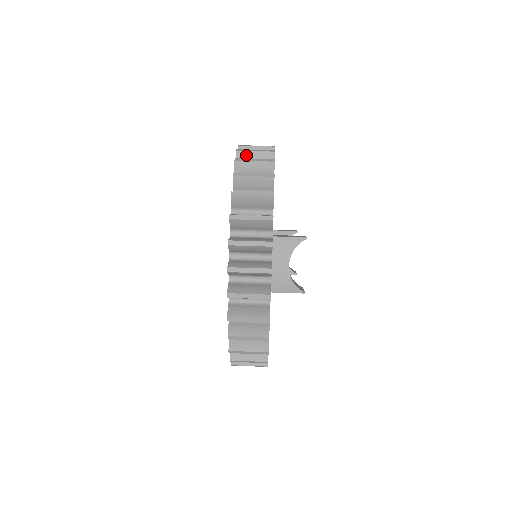
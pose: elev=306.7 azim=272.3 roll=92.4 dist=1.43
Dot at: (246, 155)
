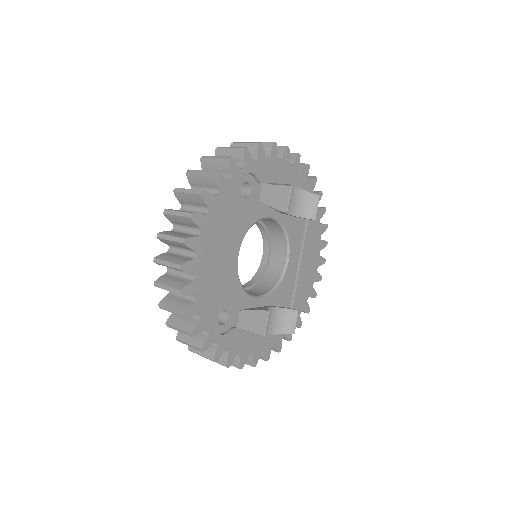
Dot at: occluded
